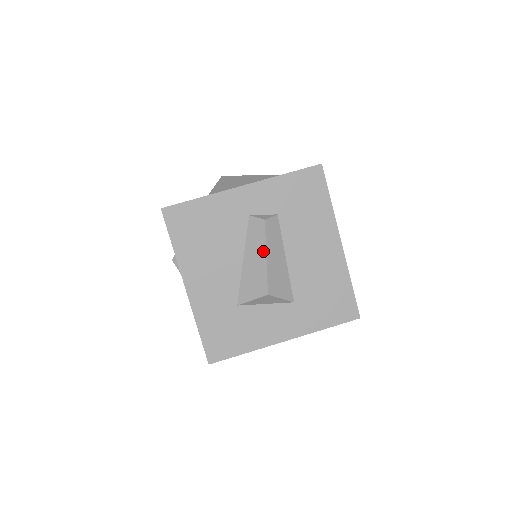
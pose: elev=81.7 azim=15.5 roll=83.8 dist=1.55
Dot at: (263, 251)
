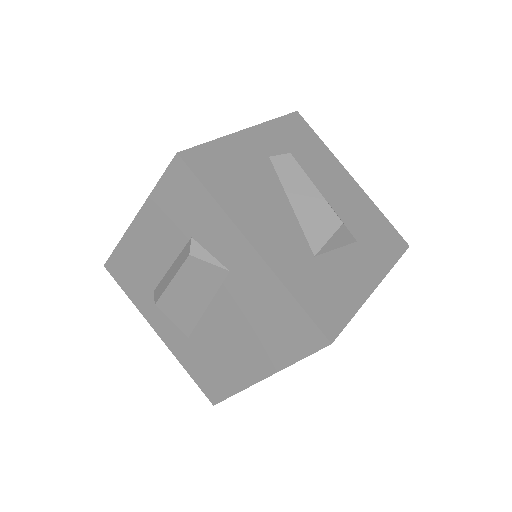
Dot at: (308, 183)
